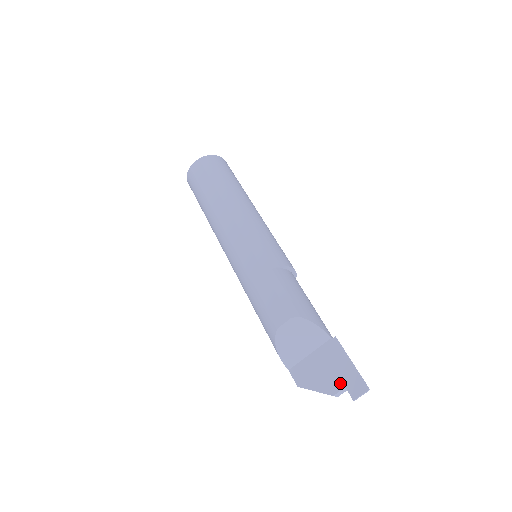
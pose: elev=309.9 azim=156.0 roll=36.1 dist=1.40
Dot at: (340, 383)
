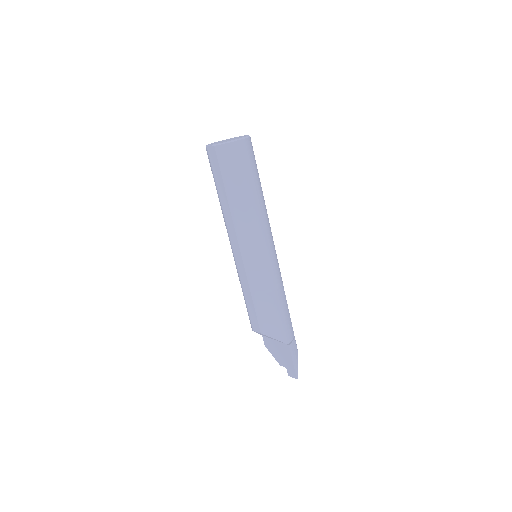
Dot at: (285, 365)
